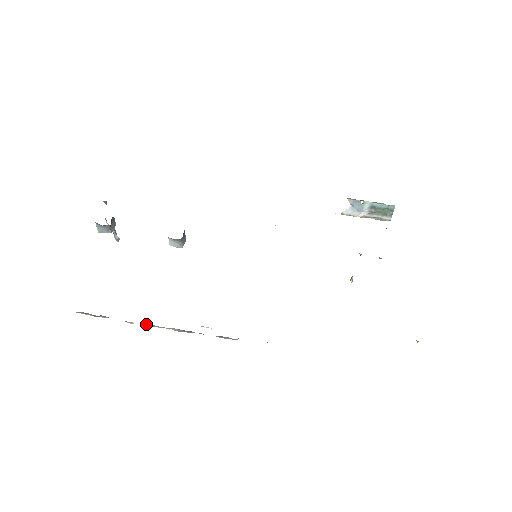
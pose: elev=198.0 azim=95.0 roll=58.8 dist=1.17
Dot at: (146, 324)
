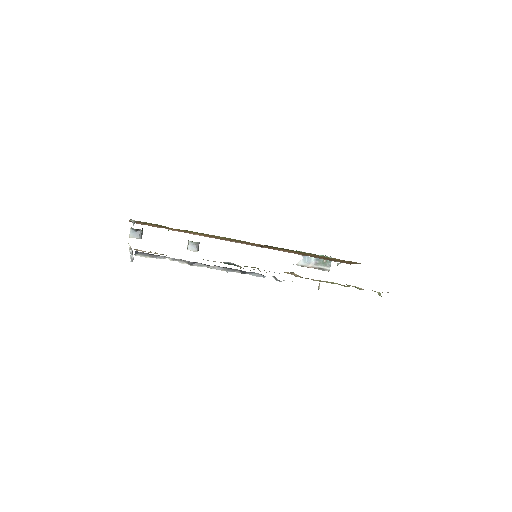
Dot at: (195, 263)
